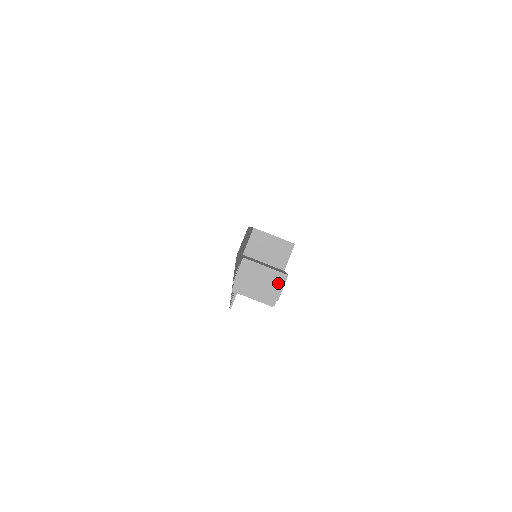
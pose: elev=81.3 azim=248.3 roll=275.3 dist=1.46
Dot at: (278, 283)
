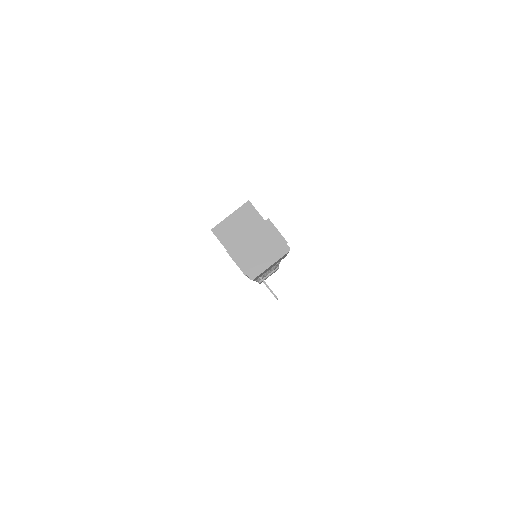
Dot at: (270, 232)
